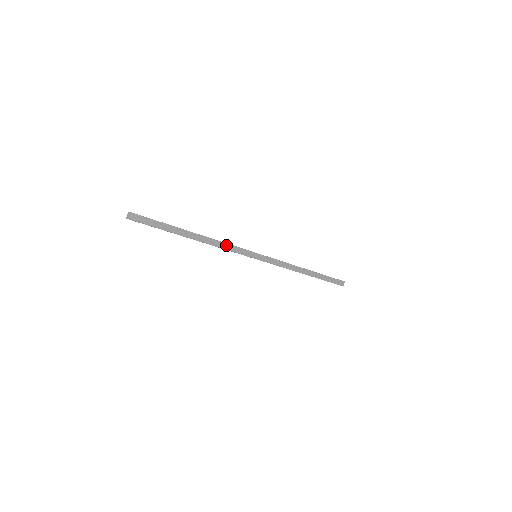
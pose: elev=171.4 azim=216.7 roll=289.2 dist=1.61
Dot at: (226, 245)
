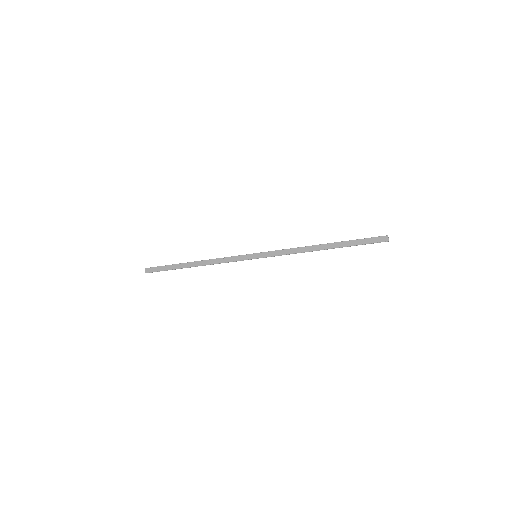
Dot at: (223, 259)
